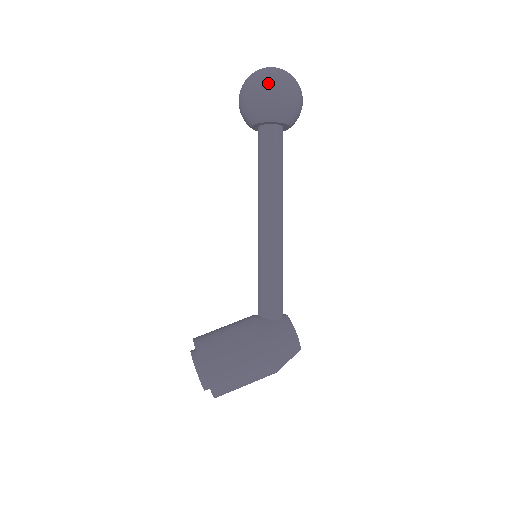
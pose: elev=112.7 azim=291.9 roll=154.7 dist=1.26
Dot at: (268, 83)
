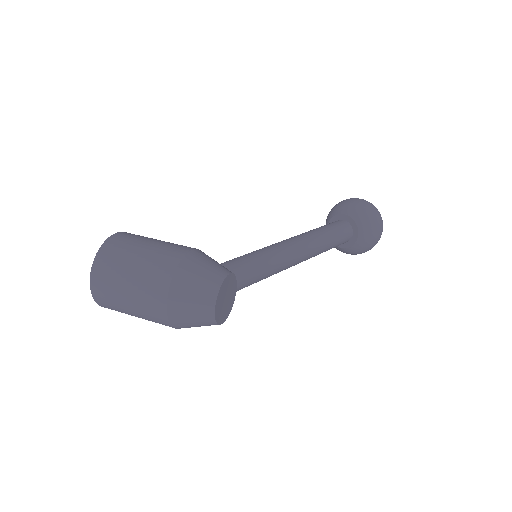
Dot at: occluded
